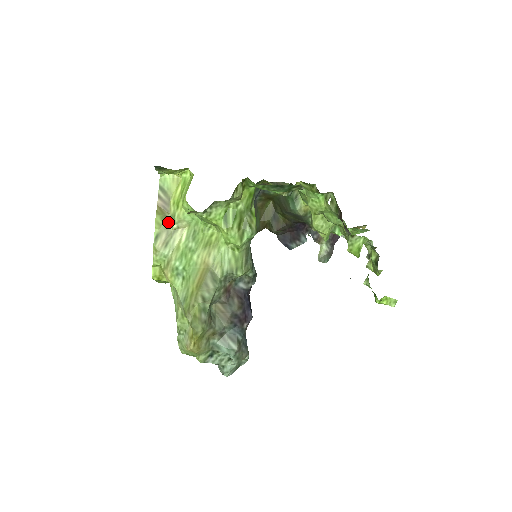
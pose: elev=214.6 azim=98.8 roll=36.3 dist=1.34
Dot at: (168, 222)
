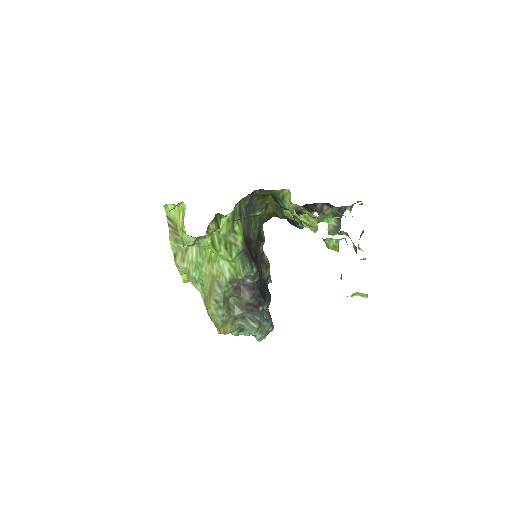
Dot at: (180, 243)
